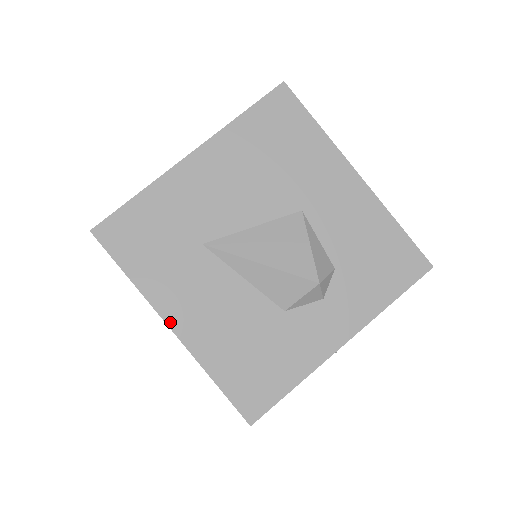
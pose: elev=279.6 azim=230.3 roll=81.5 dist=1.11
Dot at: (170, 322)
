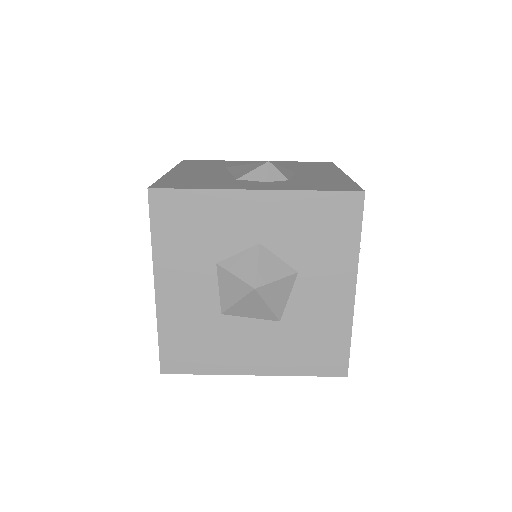
Dot at: (172, 171)
